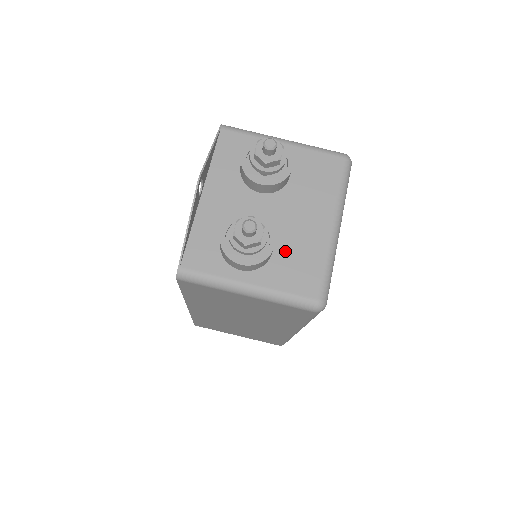
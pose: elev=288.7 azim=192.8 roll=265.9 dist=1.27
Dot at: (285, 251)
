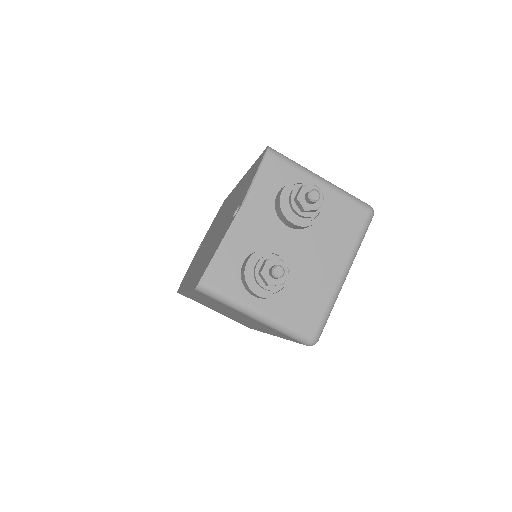
Dot at: (296, 287)
